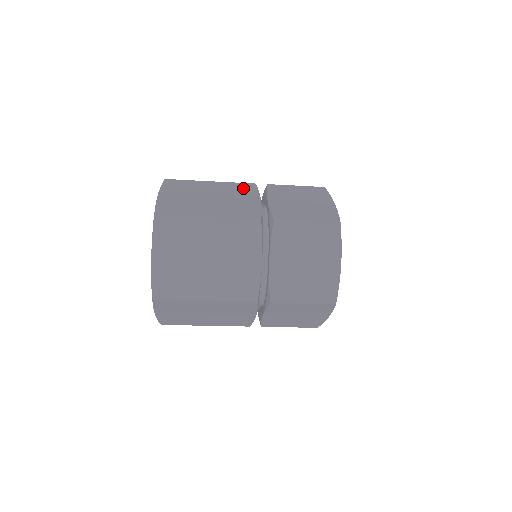
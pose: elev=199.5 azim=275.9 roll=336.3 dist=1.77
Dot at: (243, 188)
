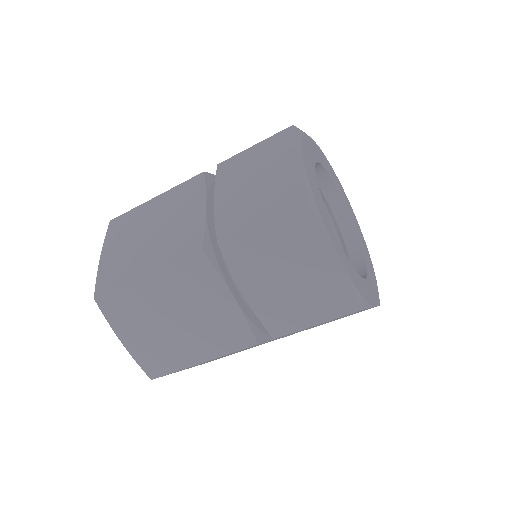
Dot at: (188, 191)
